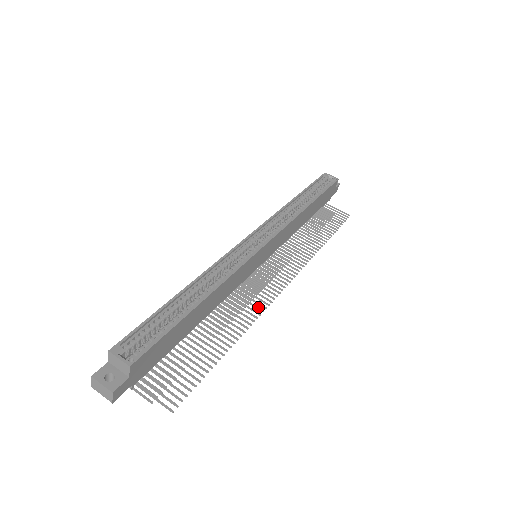
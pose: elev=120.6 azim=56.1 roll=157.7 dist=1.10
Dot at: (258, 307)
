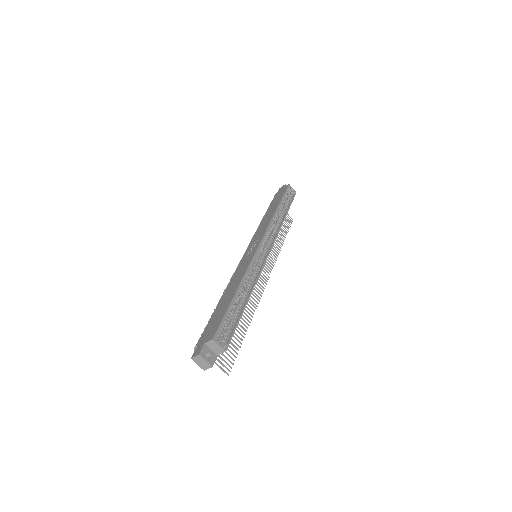
Dot at: occluded
